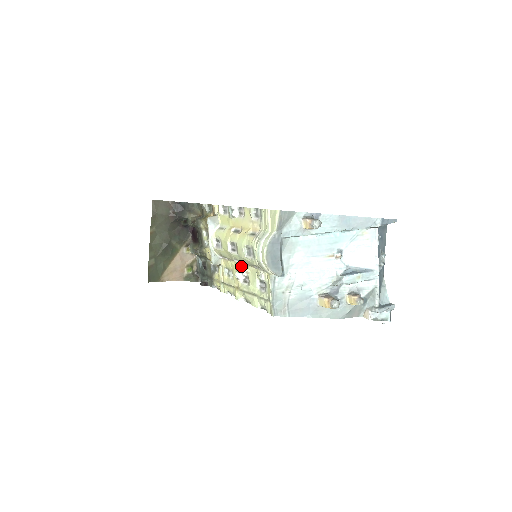
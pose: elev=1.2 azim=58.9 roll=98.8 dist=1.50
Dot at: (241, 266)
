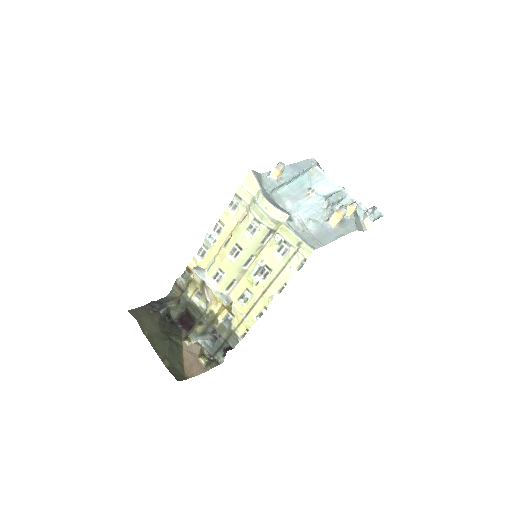
Dot at: (253, 265)
